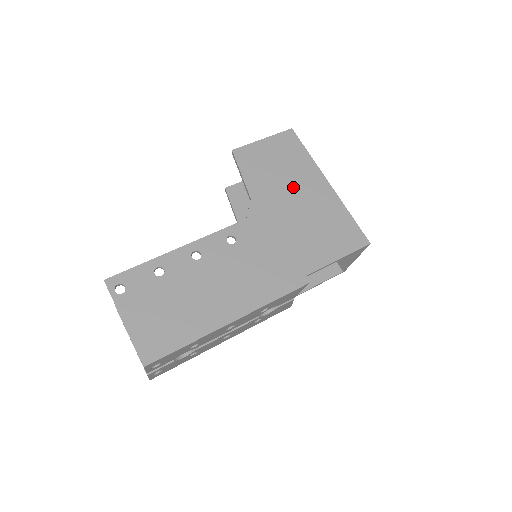
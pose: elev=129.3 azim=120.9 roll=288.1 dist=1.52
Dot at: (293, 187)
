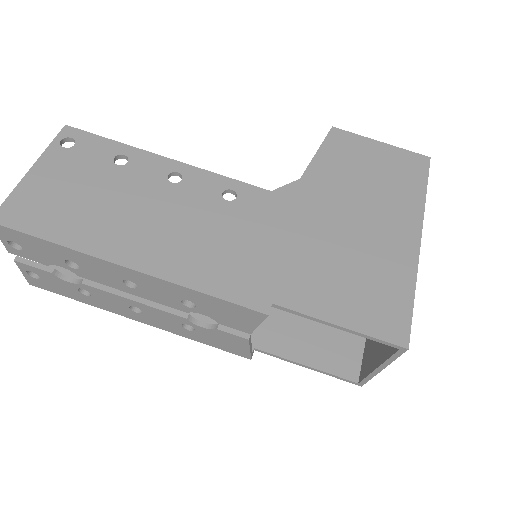
Dot at: (366, 207)
